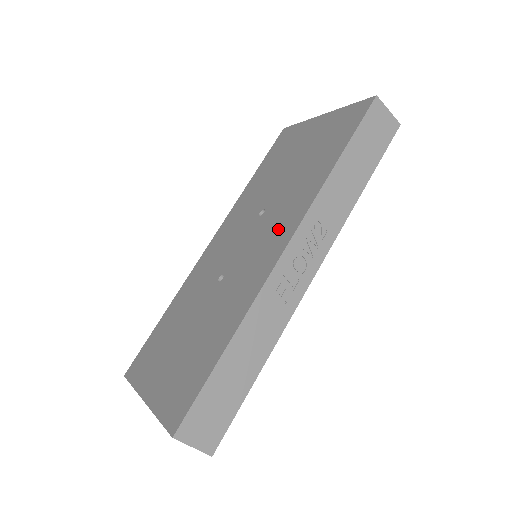
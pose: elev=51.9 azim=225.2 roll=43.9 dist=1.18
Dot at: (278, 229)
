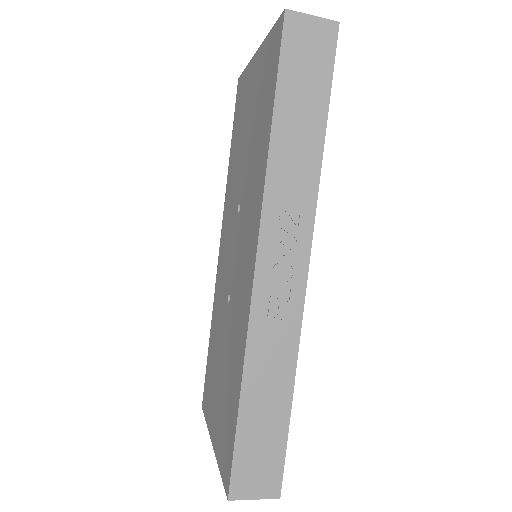
Dot at: (249, 234)
